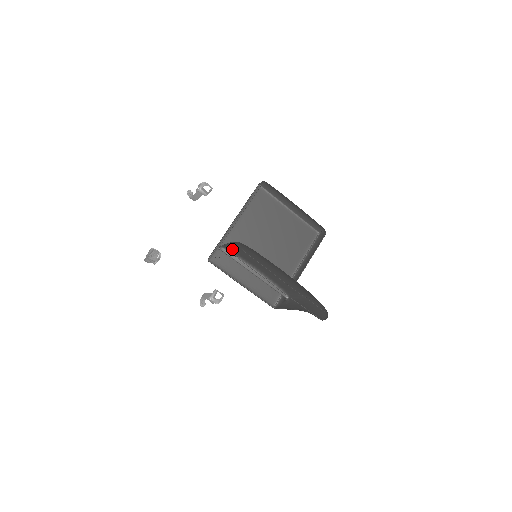
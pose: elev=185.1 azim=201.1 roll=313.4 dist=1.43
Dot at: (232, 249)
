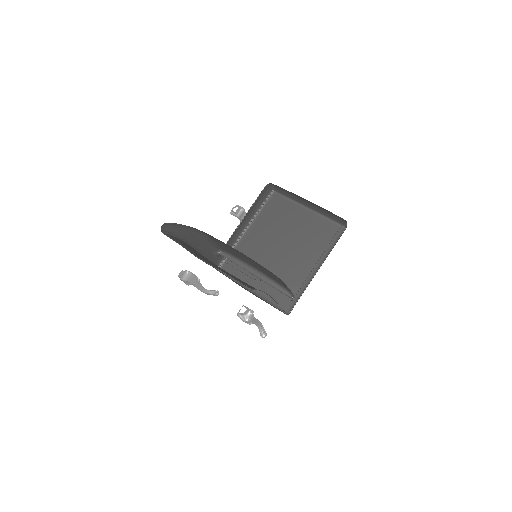
Dot at: (226, 250)
